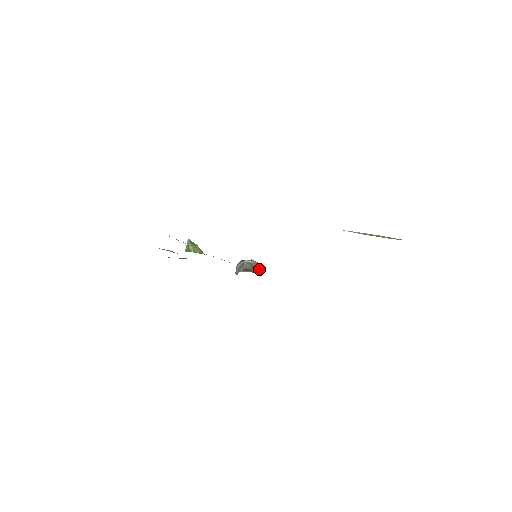
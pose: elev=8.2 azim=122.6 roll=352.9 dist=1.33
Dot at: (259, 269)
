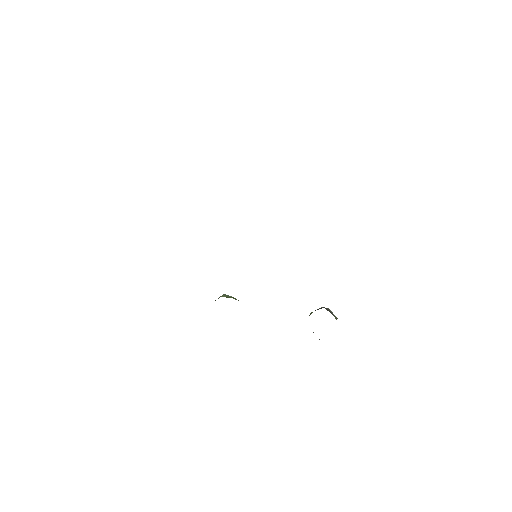
Dot at: (321, 308)
